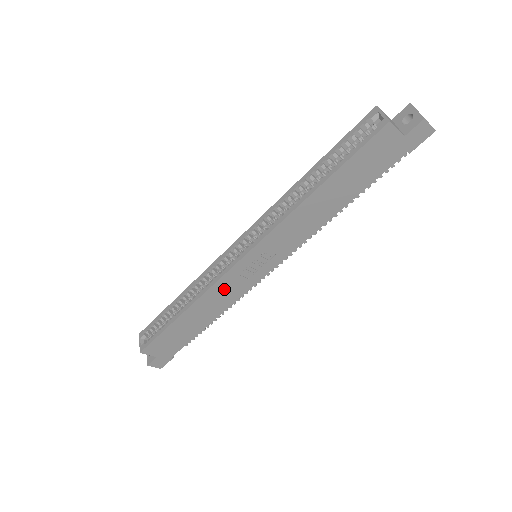
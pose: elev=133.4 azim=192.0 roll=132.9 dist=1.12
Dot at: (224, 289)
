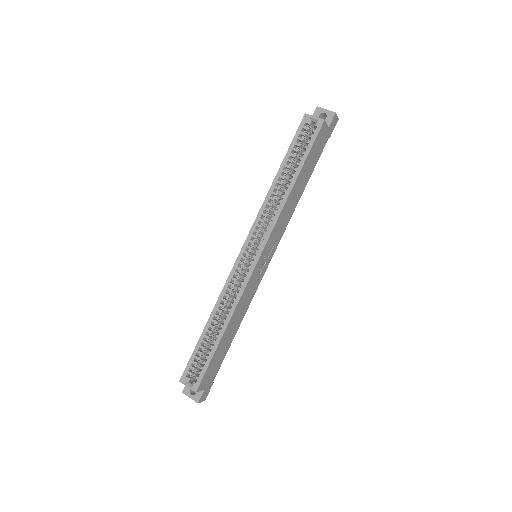
Dot at: (247, 293)
